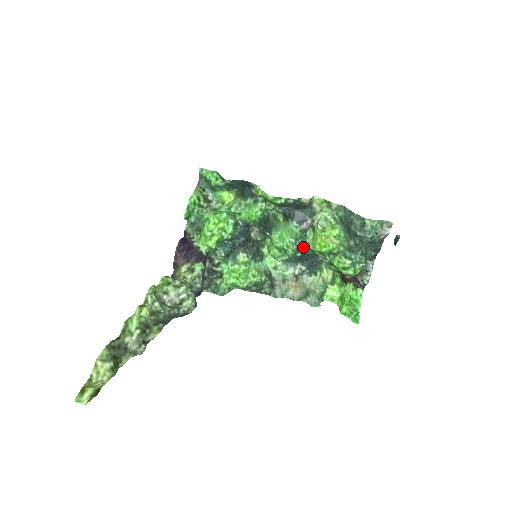
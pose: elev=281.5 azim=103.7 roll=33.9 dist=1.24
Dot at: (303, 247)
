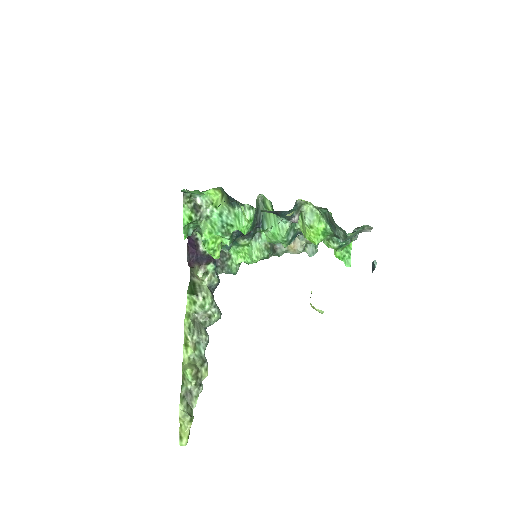
Dot at: (295, 234)
